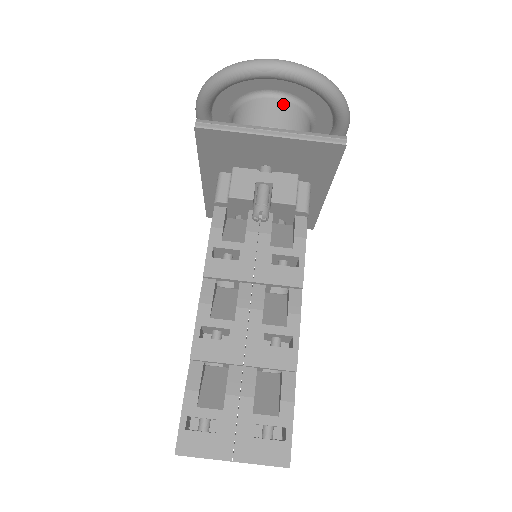
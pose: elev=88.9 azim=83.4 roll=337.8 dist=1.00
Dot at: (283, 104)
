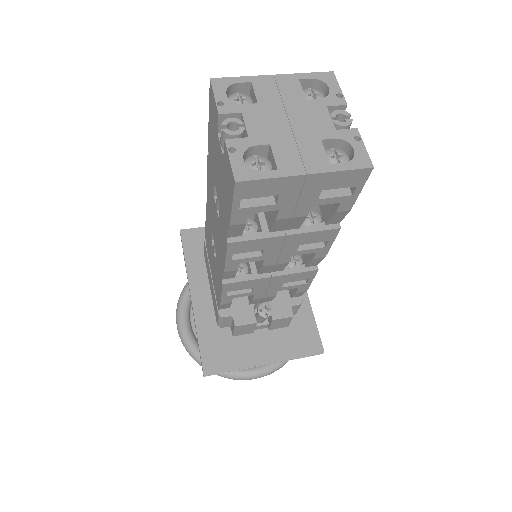
Dot at: occluded
